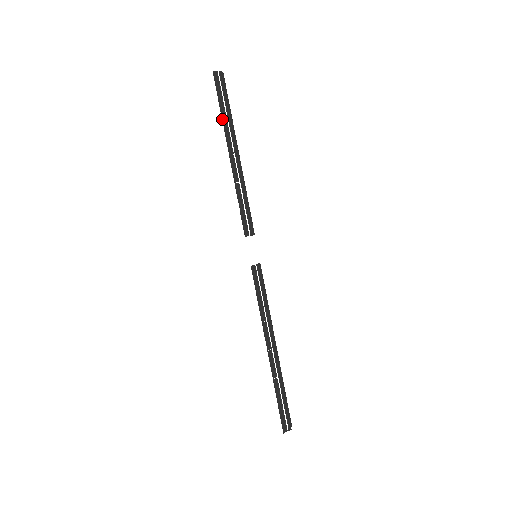
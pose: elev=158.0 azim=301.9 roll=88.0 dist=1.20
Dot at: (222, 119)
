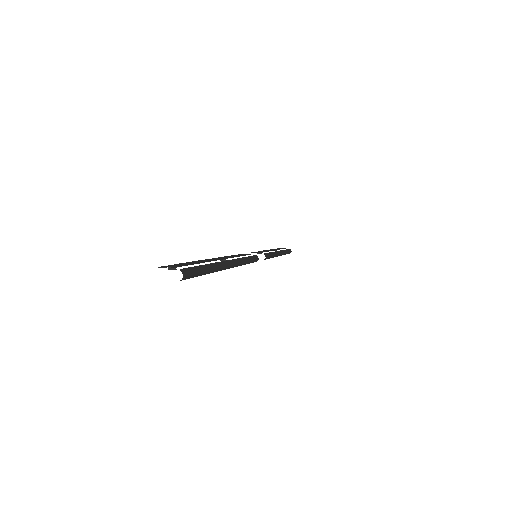
Dot at: occluded
